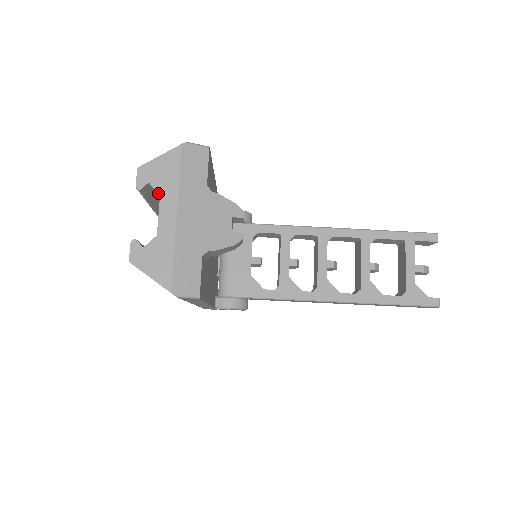
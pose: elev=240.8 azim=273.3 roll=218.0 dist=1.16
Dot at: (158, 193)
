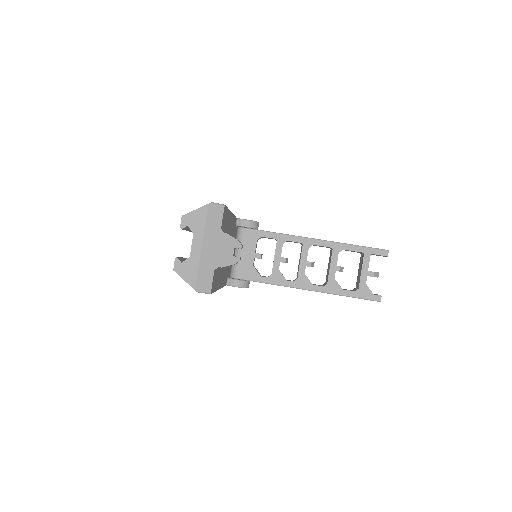
Dot at: (192, 232)
